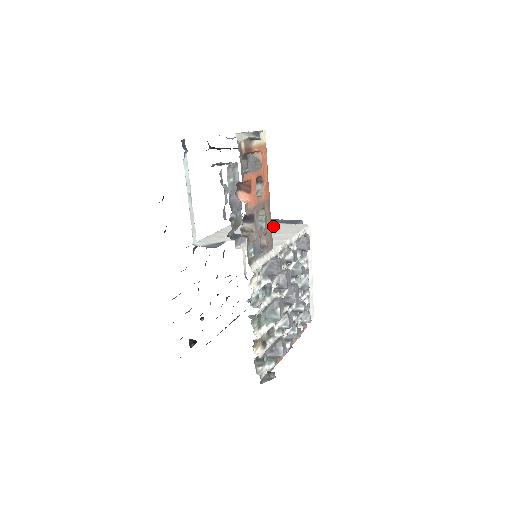
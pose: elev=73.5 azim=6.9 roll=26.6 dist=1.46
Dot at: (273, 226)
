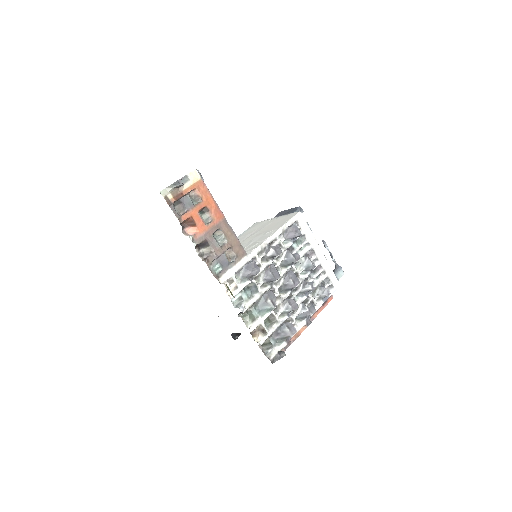
Dot at: (272, 222)
